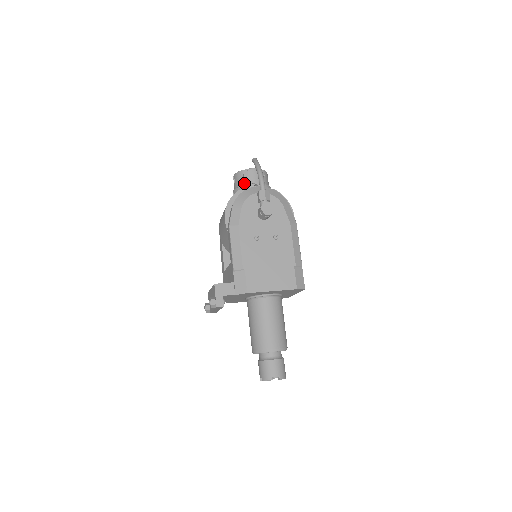
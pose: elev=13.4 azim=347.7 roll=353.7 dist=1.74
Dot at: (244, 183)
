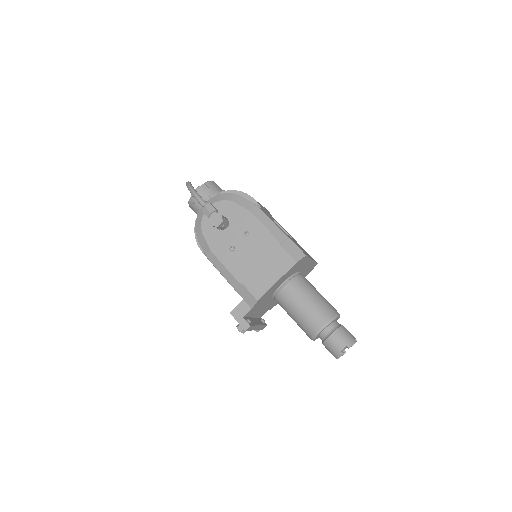
Dot at: (198, 208)
